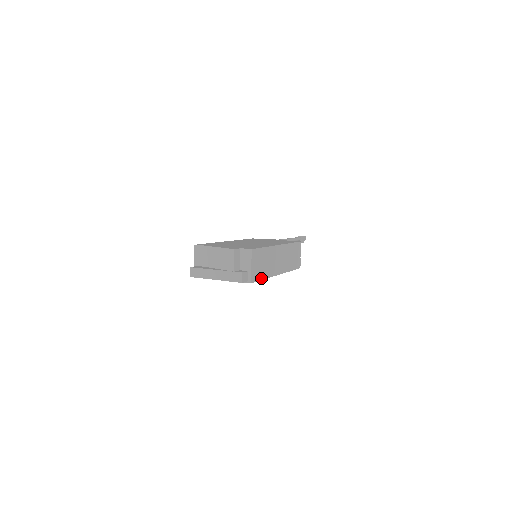
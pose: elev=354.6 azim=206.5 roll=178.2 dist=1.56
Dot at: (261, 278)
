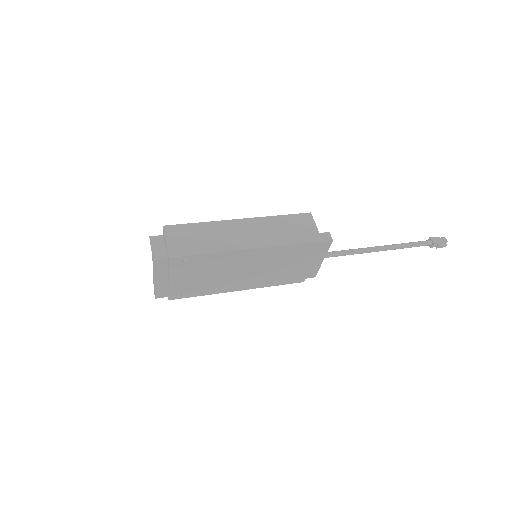
Dot at: (198, 253)
